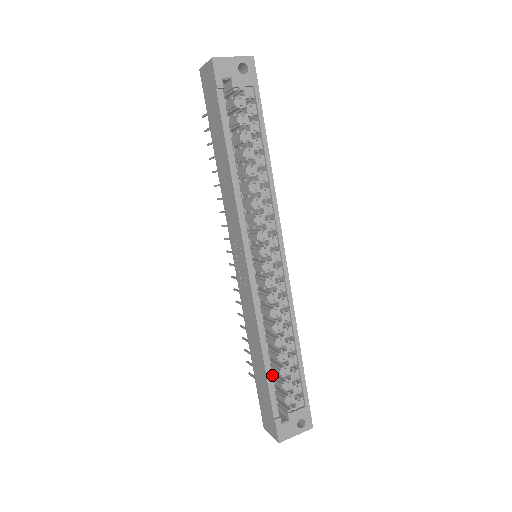
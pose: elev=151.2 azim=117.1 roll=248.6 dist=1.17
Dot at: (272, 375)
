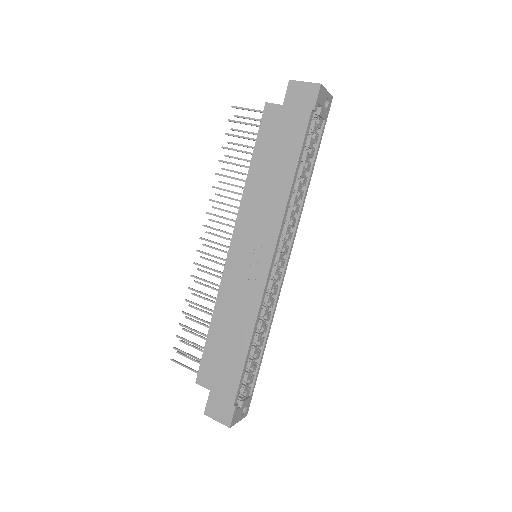
Dot at: occluded
